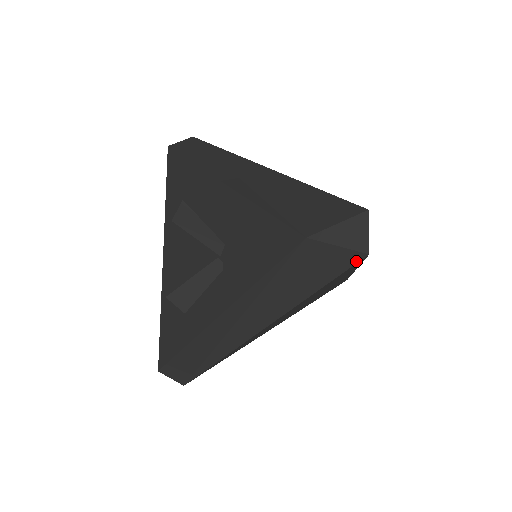
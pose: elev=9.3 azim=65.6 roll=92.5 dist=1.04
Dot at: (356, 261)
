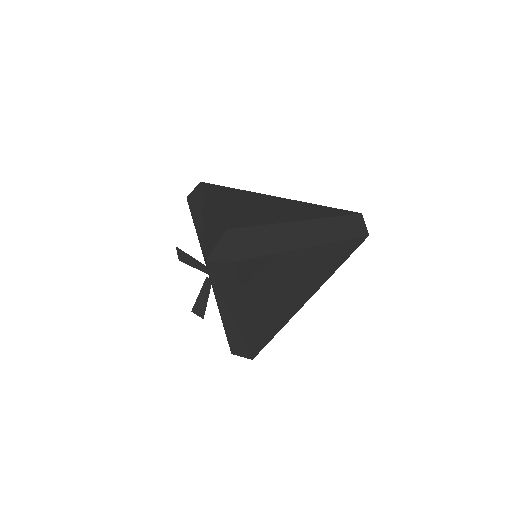
Dot at: (235, 267)
